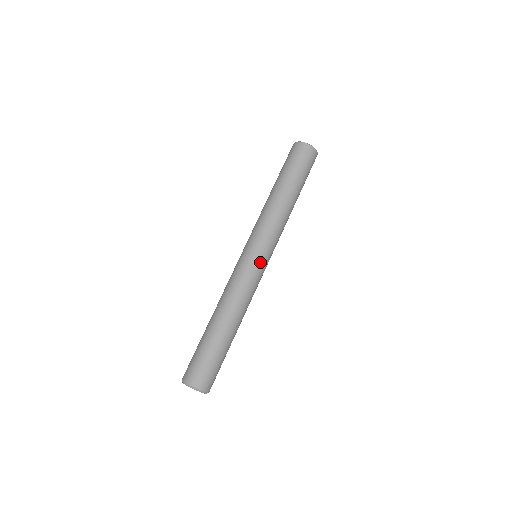
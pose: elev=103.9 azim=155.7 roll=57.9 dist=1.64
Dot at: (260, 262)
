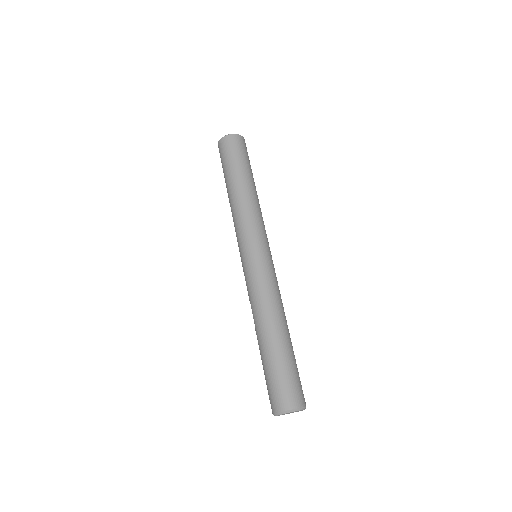
Dot at: (265, 256)
